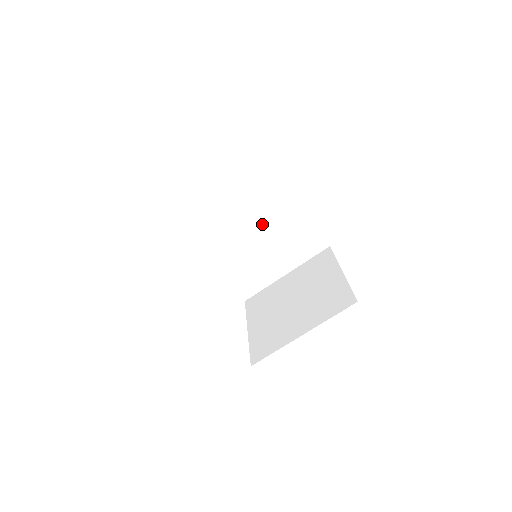
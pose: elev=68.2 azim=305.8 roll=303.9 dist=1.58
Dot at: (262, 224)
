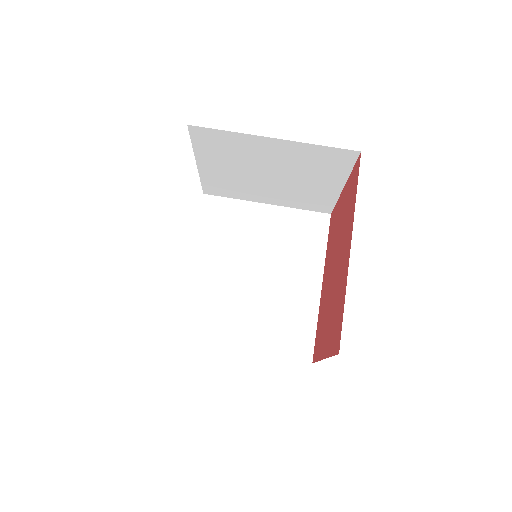
Dot at: (271, 275)
